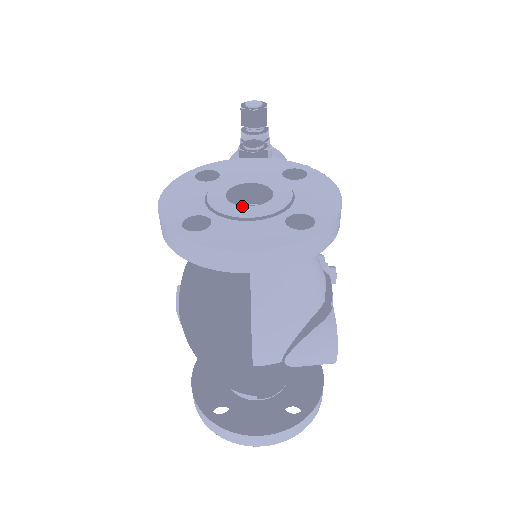
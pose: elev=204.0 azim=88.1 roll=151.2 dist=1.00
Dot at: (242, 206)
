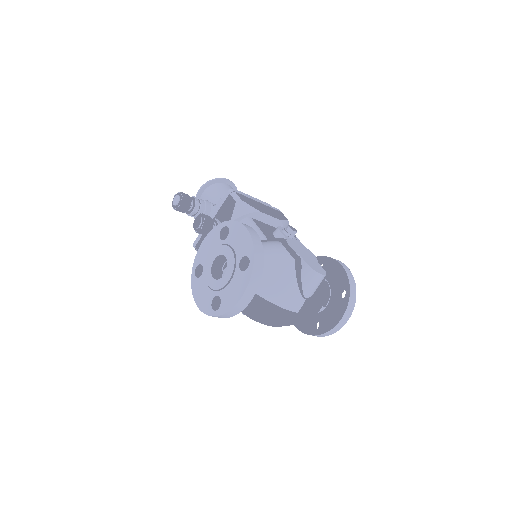
Dot at: (222, 278)
